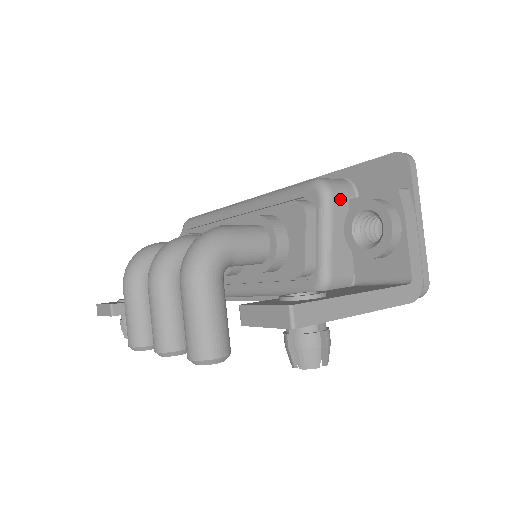
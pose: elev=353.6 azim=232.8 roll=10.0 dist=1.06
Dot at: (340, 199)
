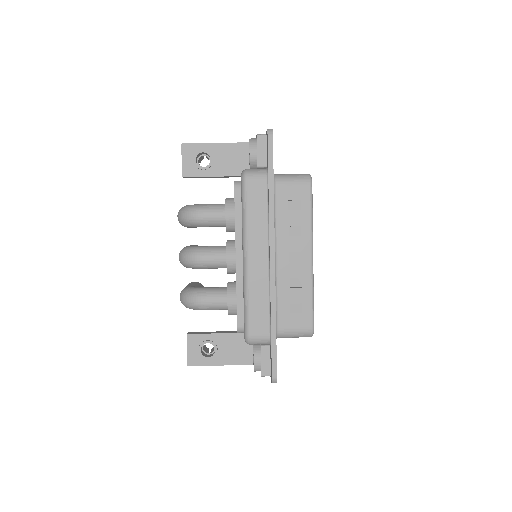
Dot at: (256, 344)
